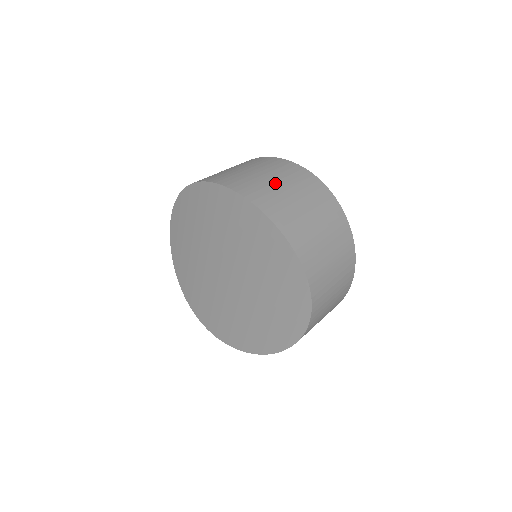
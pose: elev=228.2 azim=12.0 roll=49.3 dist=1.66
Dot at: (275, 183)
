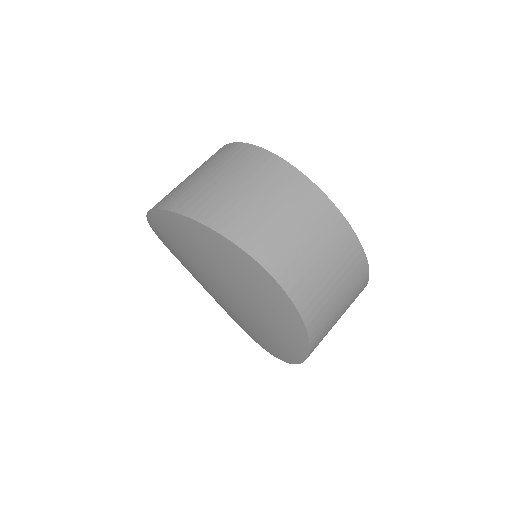
Dot at: occluded
